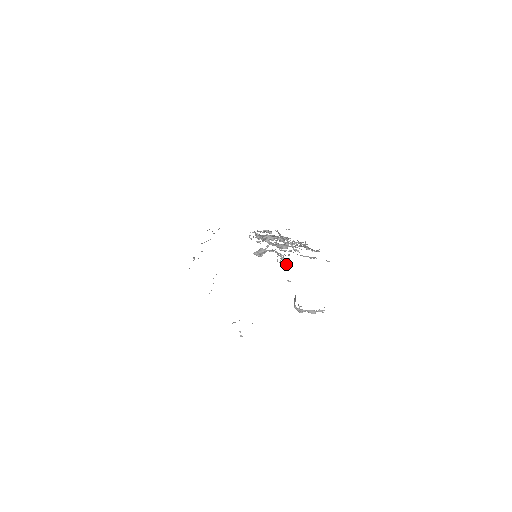
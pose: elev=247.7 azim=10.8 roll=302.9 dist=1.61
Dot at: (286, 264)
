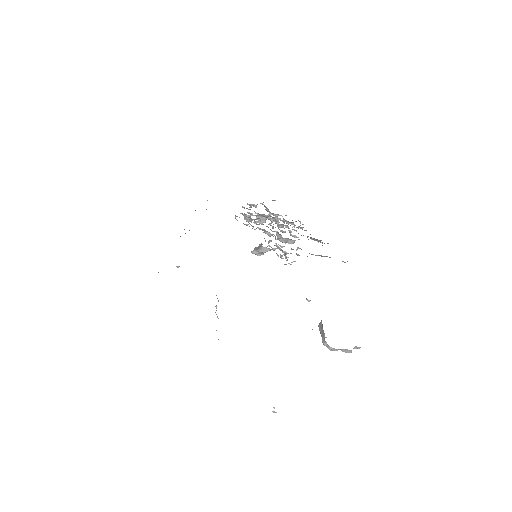
Dot at: occluded
